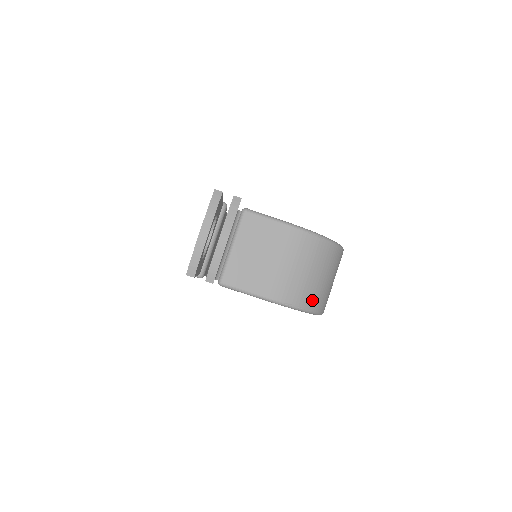
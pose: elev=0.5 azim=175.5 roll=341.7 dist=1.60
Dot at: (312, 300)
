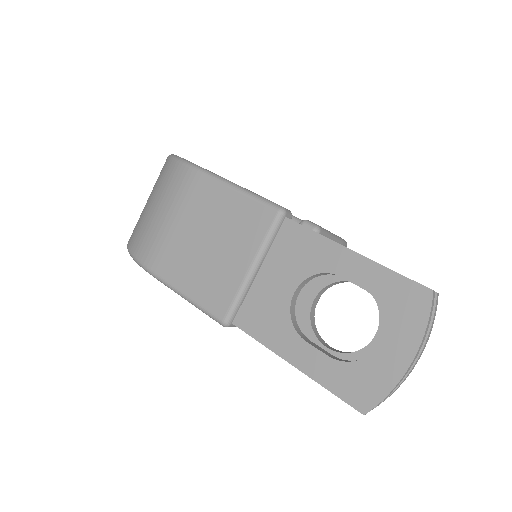
Dot at: occluded
